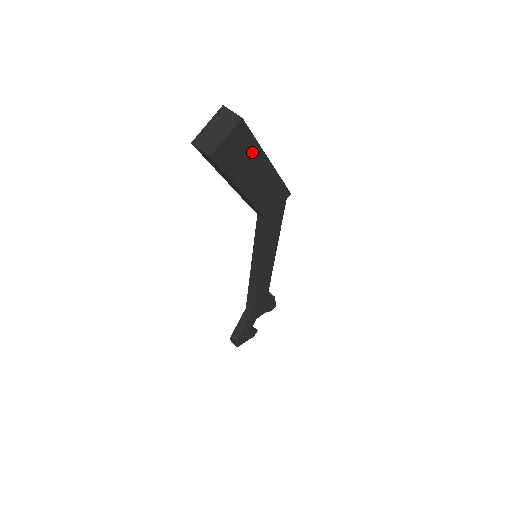
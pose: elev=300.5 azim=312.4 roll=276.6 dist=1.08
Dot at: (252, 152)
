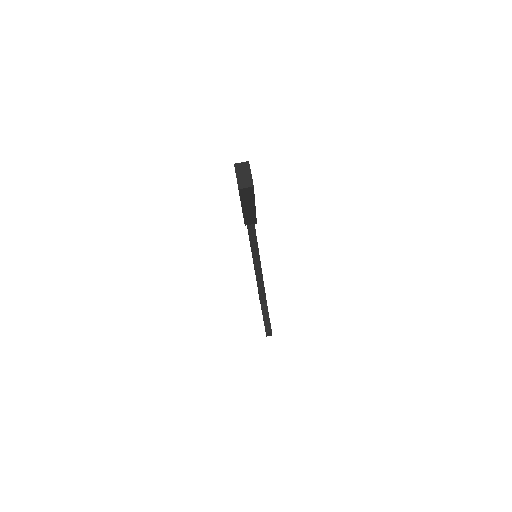
Dot at: occluded
